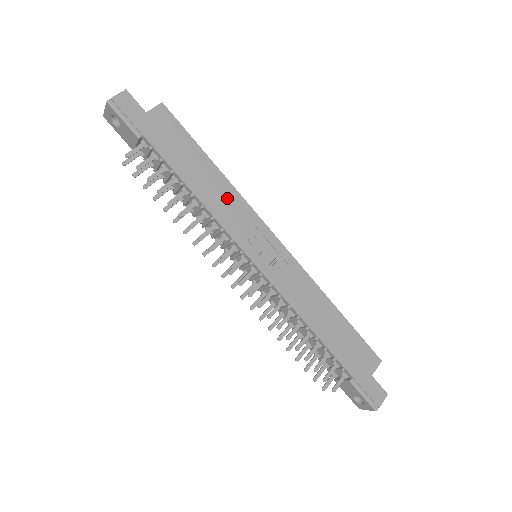
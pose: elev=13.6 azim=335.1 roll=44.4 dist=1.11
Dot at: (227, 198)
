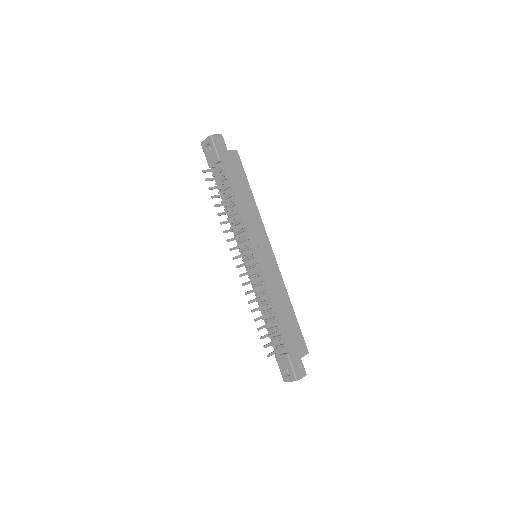
Dot at: (253, 215)
